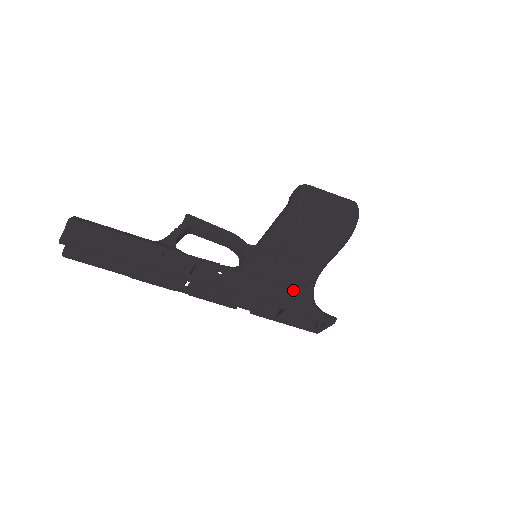
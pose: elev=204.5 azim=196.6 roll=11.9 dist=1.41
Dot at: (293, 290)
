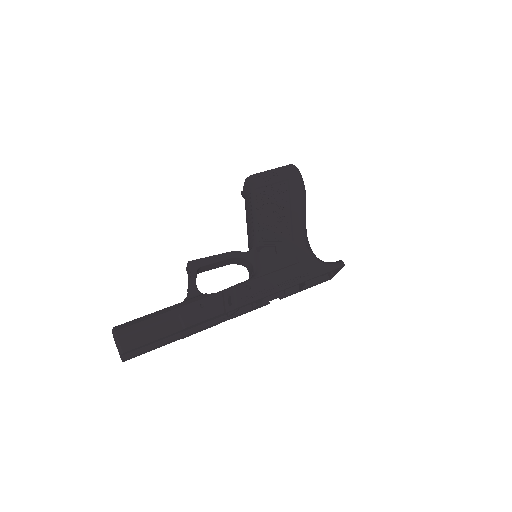
Dot at: (303, 263)
